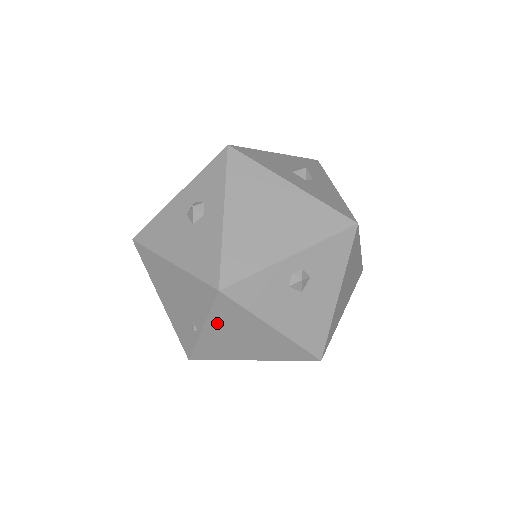
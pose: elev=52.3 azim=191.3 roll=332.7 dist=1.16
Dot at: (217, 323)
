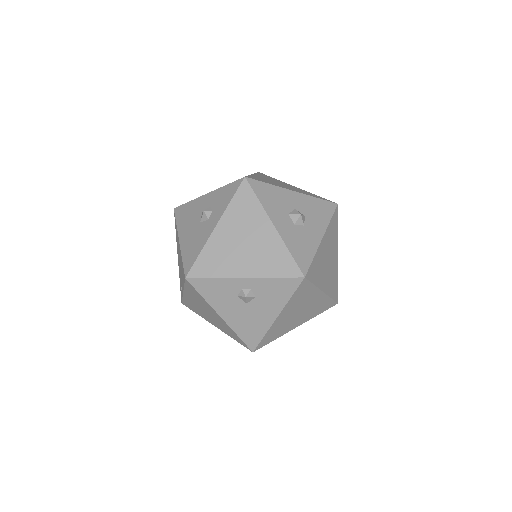
Dot at: (190, 294)
